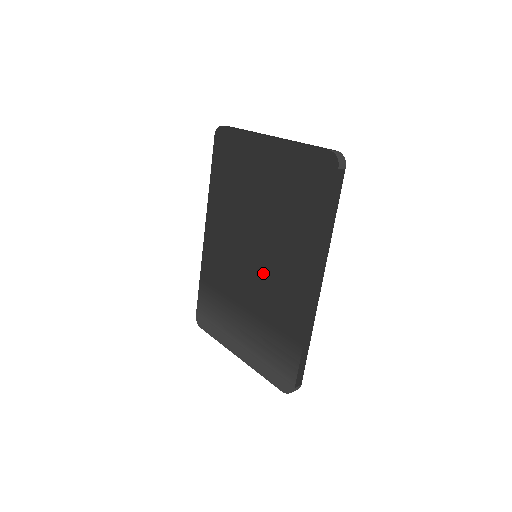
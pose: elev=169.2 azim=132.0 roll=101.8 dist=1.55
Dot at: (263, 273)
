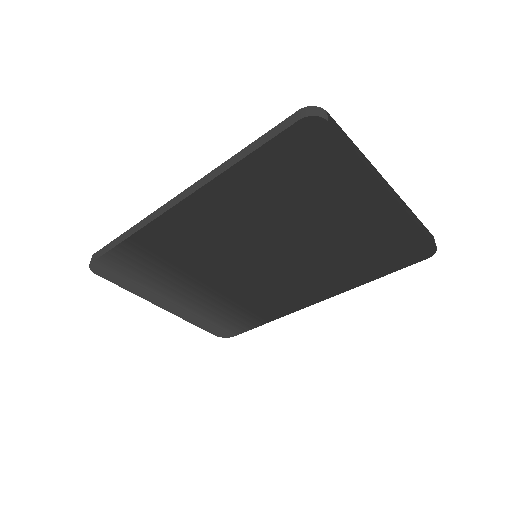
Dot at: (261, 276)
